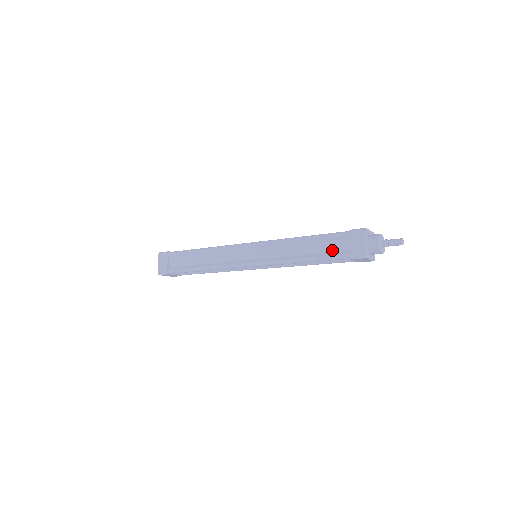
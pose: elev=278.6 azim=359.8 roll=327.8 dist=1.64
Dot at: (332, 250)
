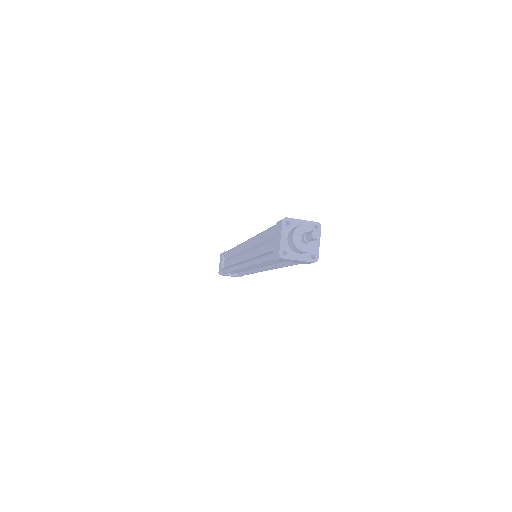
Dot at: (271, 248)
